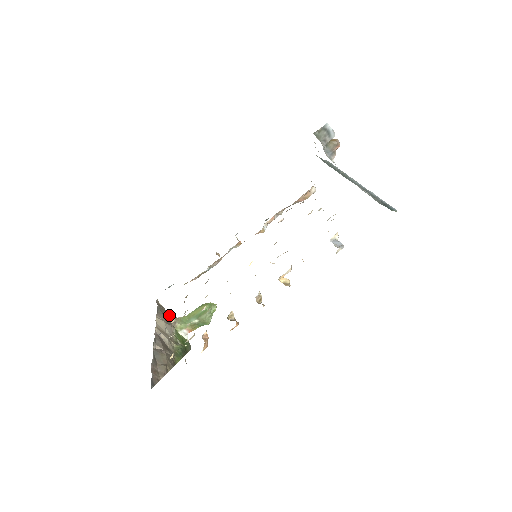
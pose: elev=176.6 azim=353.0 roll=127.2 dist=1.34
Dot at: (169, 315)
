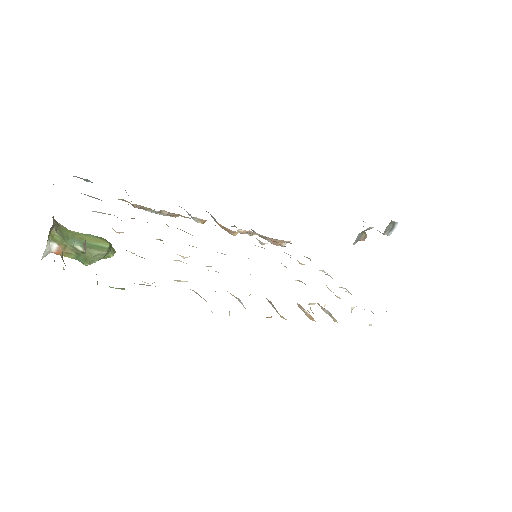
Dot at: occluded
